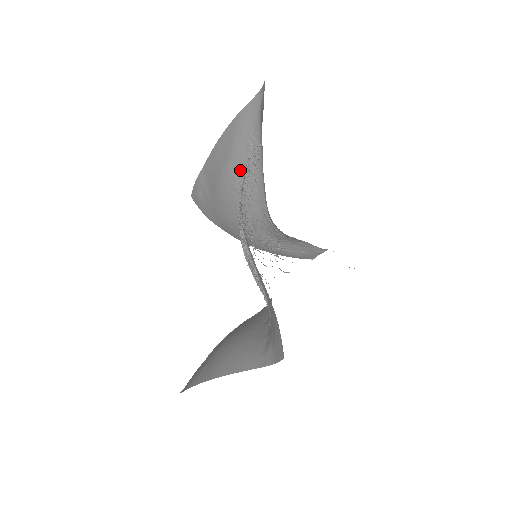
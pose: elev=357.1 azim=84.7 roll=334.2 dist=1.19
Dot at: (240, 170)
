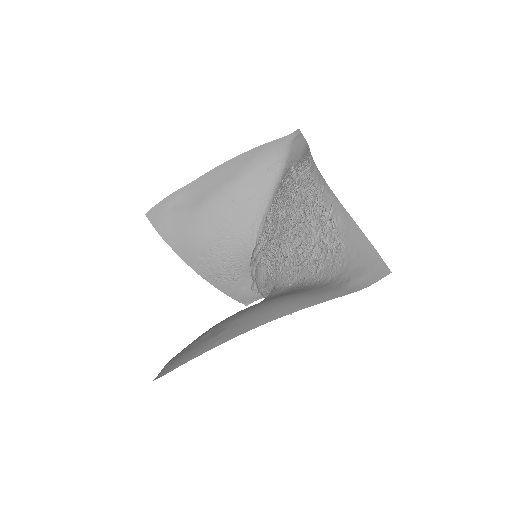
Dot at: (248, 187)
